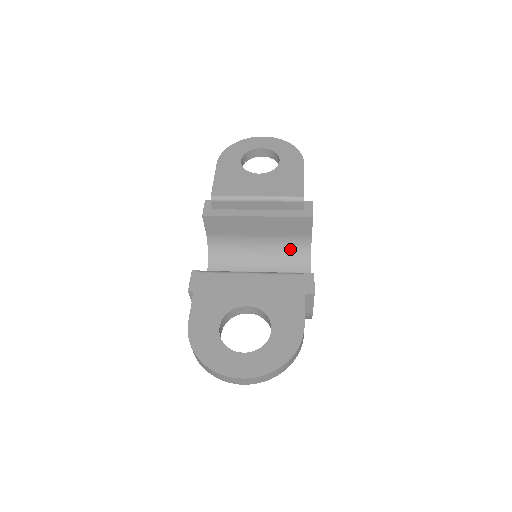
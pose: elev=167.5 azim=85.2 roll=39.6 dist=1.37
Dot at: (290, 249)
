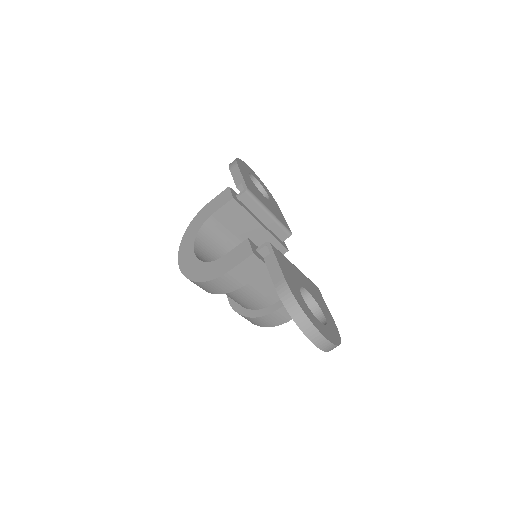
Dot at: occluded
